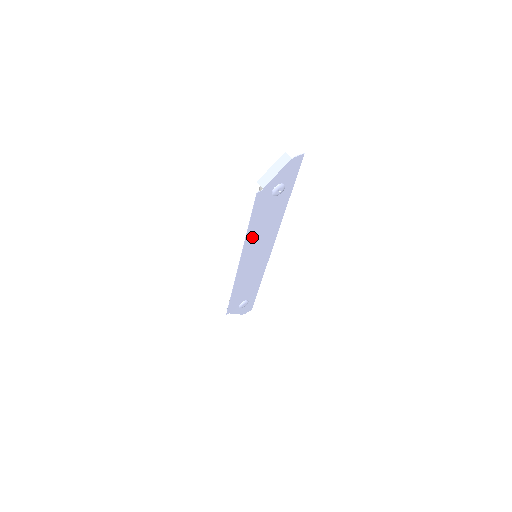
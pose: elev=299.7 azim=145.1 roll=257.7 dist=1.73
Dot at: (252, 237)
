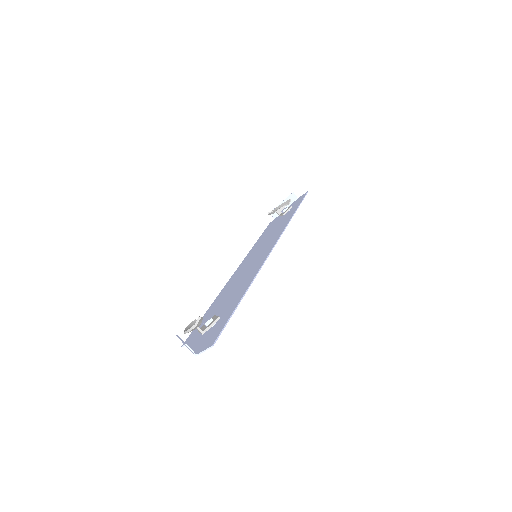
Dot at: (227, 289)
